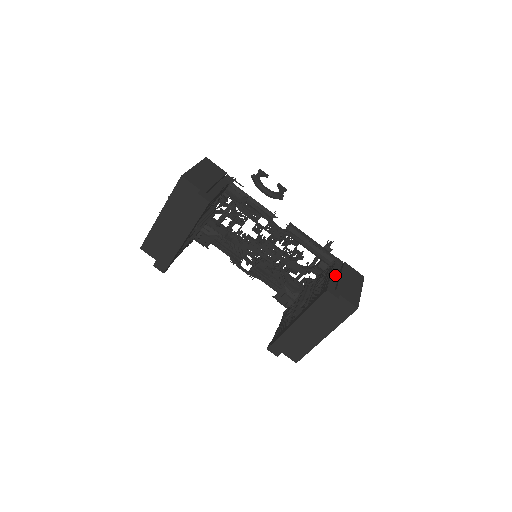
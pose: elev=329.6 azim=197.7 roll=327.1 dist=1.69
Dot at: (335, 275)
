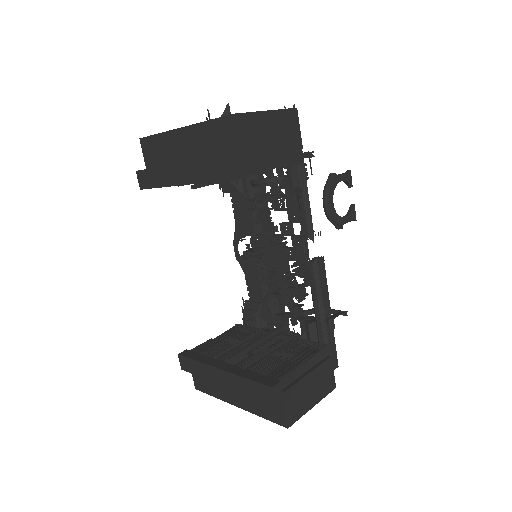
Dot at: (304, 368)
